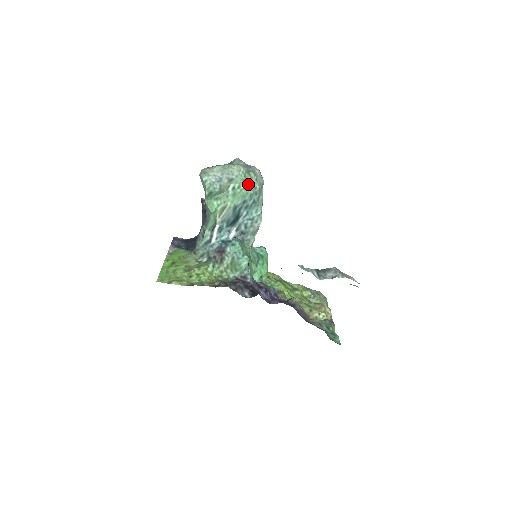
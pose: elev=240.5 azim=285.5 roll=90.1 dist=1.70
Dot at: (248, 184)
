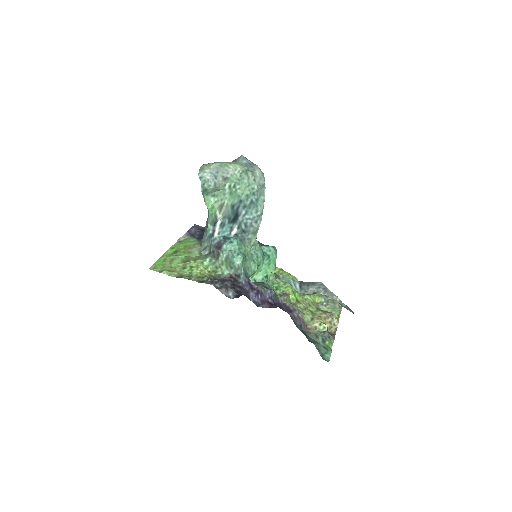
Dot at: (244, 184)
